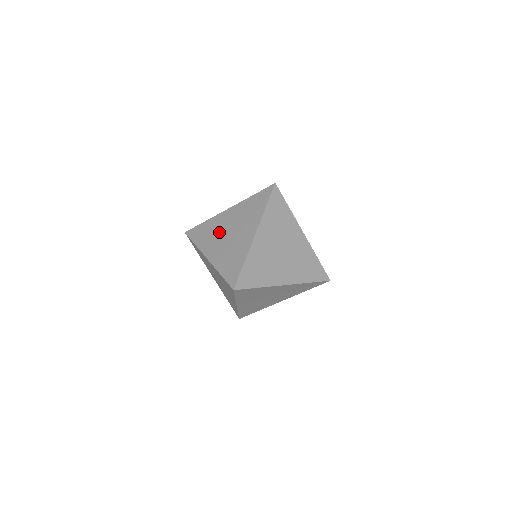
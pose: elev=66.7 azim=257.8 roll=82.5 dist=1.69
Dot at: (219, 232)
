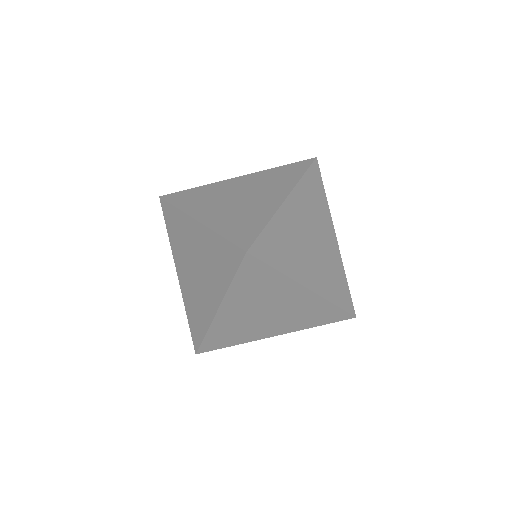
Dot at: (221, 195)
